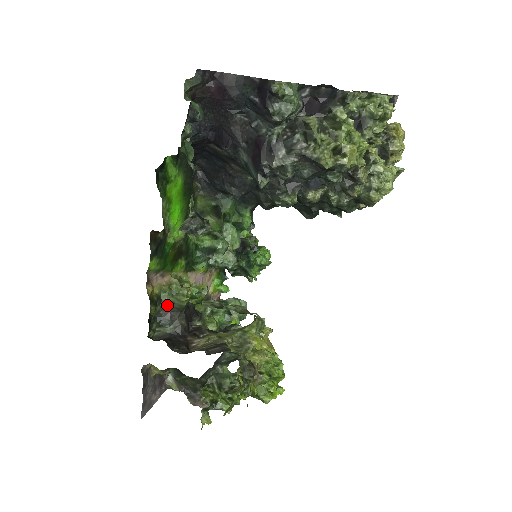
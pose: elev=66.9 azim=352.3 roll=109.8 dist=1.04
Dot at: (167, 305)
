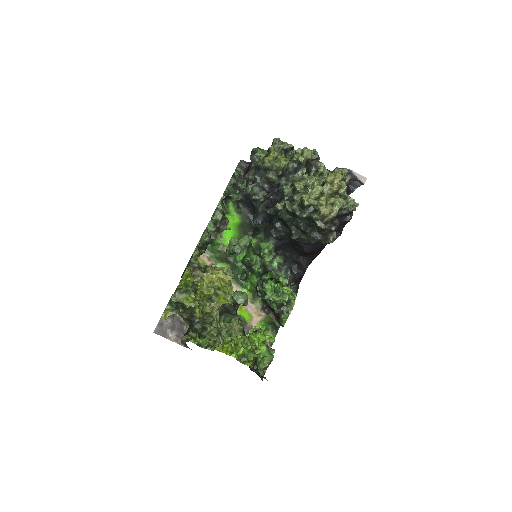
Dot at: occluded
